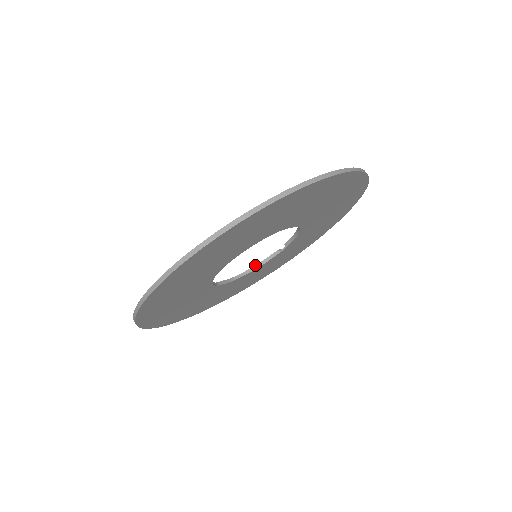
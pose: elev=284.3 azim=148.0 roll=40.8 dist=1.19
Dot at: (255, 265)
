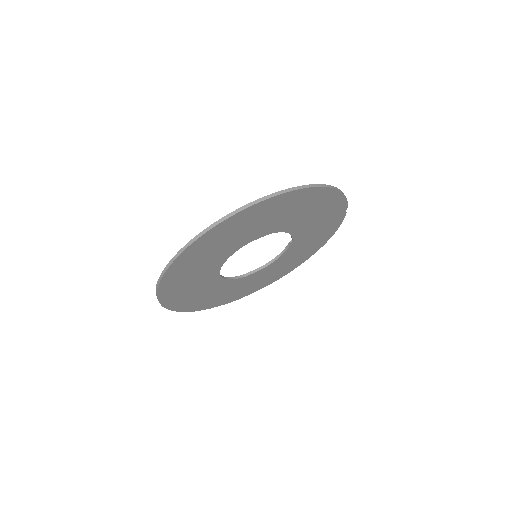
Dot at: (279, 254)
